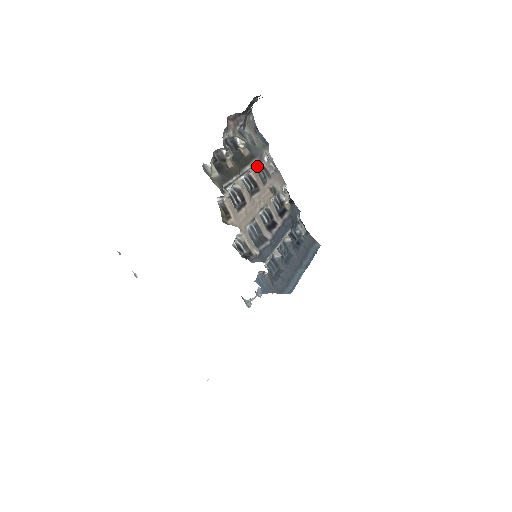
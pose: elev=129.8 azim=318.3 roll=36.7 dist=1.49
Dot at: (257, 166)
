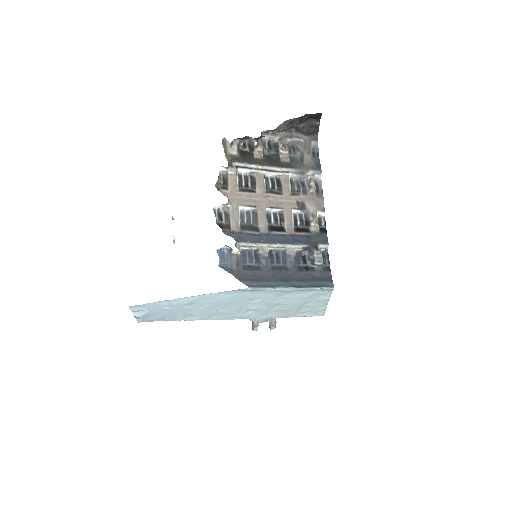
Dot at: (296, 179)
